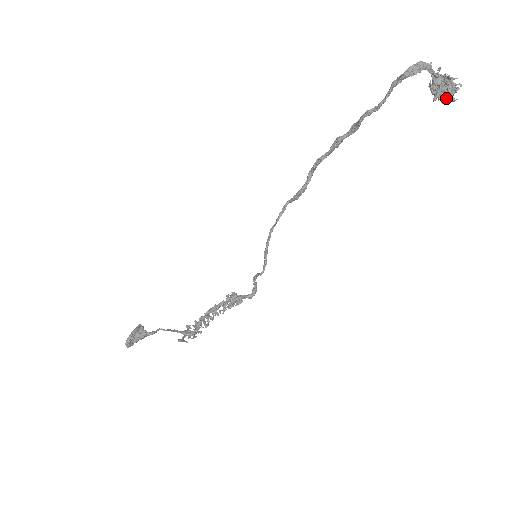
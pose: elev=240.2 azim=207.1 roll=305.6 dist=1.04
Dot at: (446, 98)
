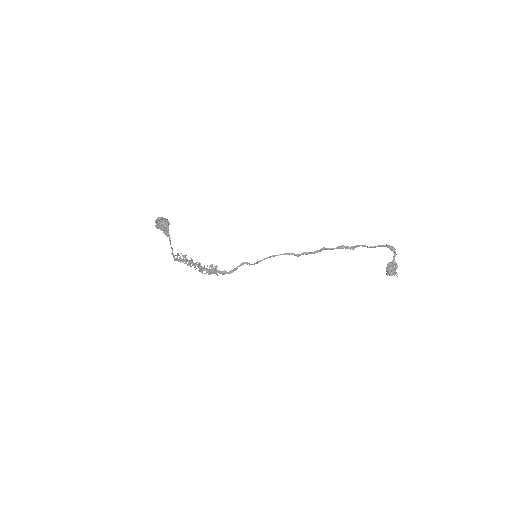
Dot at: (390, 272)
